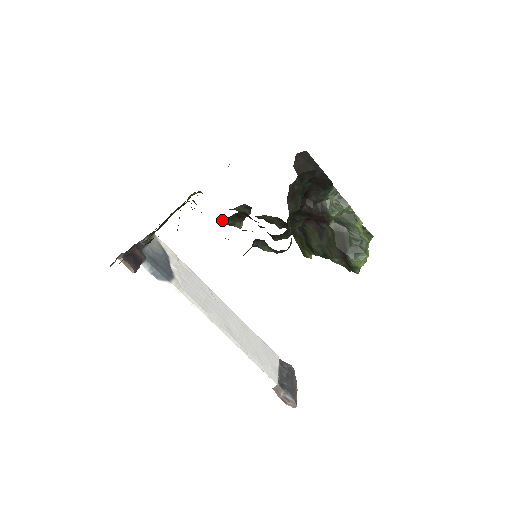
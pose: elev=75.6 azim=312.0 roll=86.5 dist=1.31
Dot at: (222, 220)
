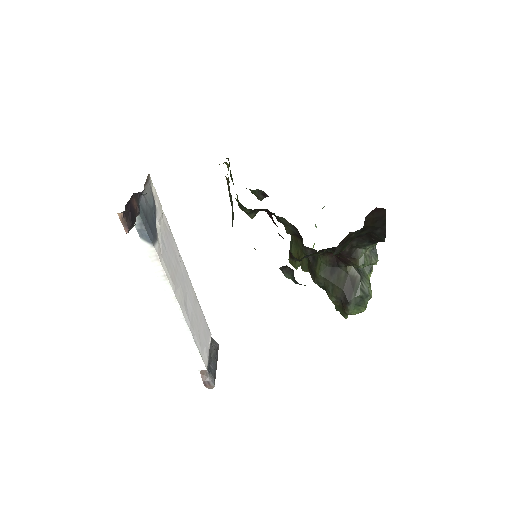
Dot at: occluded
